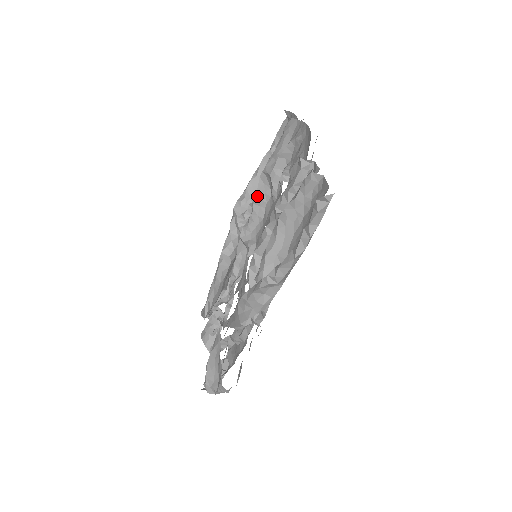
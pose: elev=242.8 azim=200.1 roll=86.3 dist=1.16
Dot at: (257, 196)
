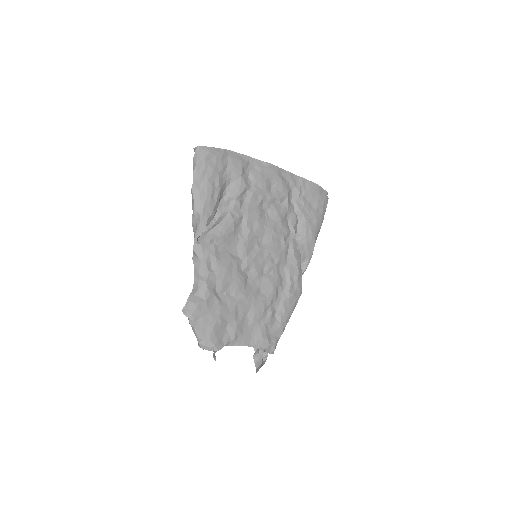
Dot at: occluded
